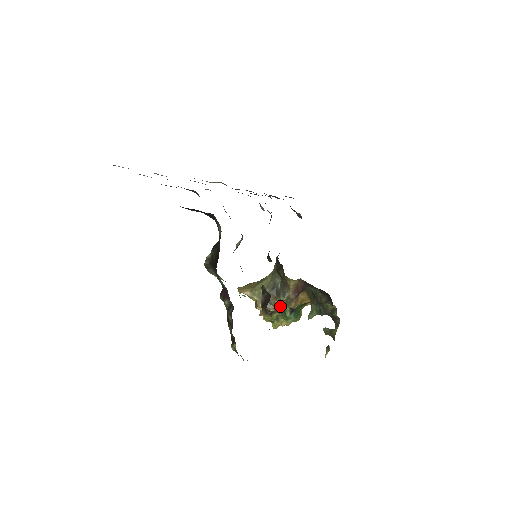
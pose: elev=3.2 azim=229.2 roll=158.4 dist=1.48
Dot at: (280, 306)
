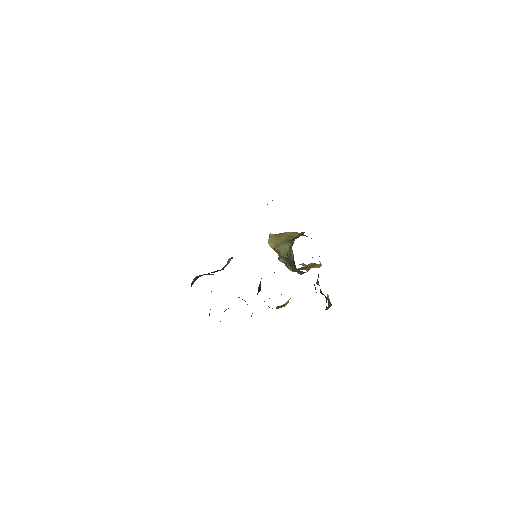
Dot at: occluded
